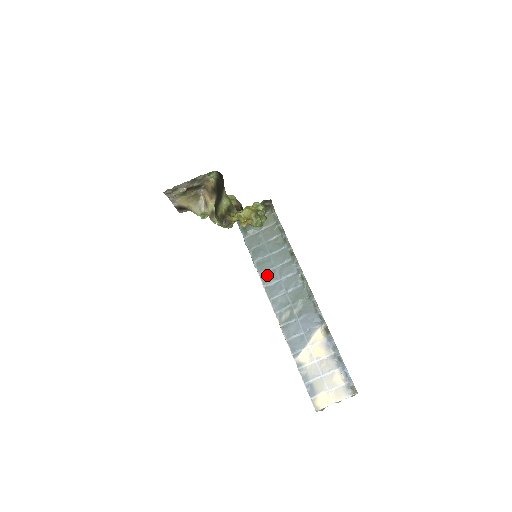
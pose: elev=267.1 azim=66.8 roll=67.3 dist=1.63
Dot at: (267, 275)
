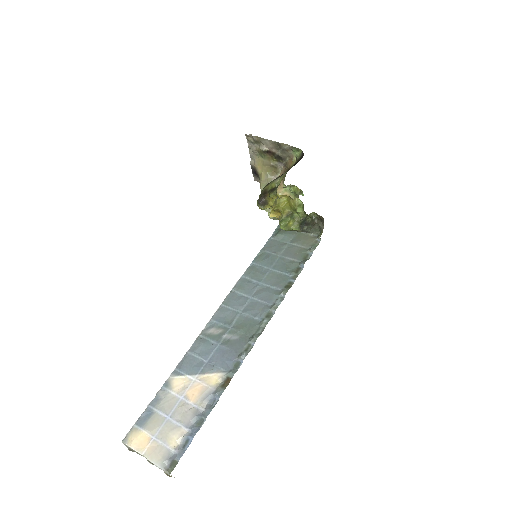
Dot at: (246, 283)
